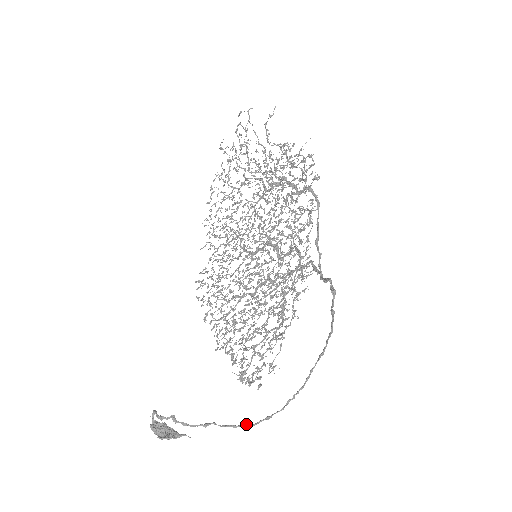
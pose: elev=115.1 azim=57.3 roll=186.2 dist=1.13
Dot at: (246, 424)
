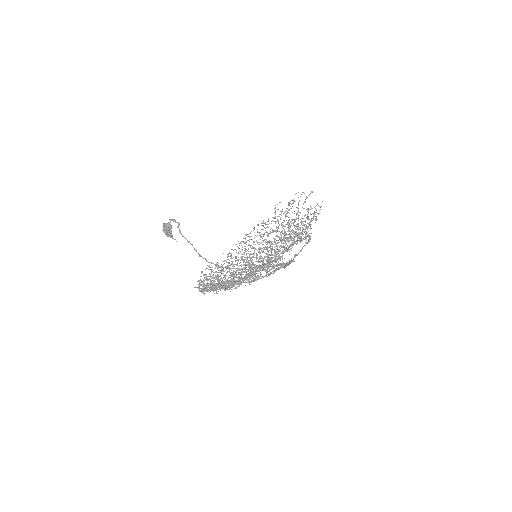
Dot at: (206, 259)
